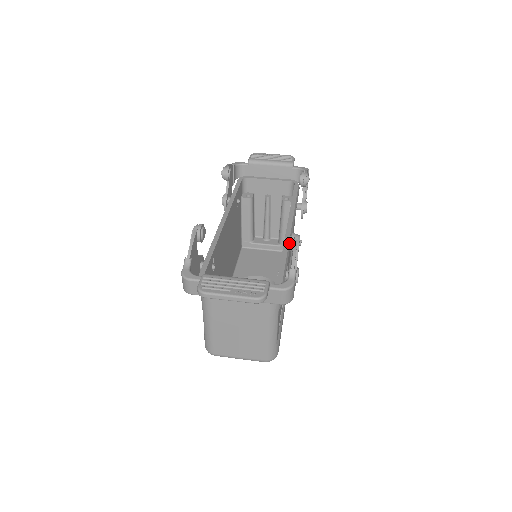
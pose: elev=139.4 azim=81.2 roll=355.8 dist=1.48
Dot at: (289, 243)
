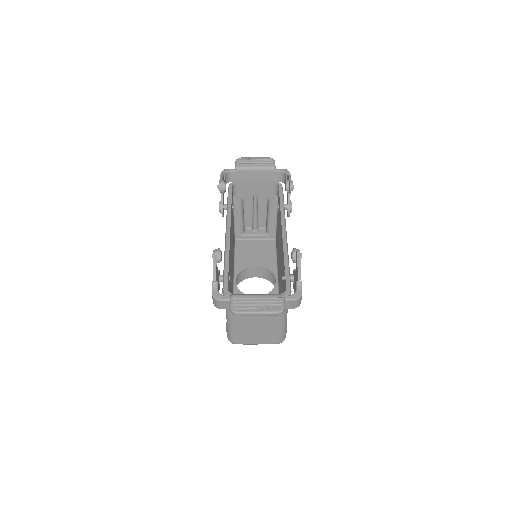
Dot at: (292, 258)
